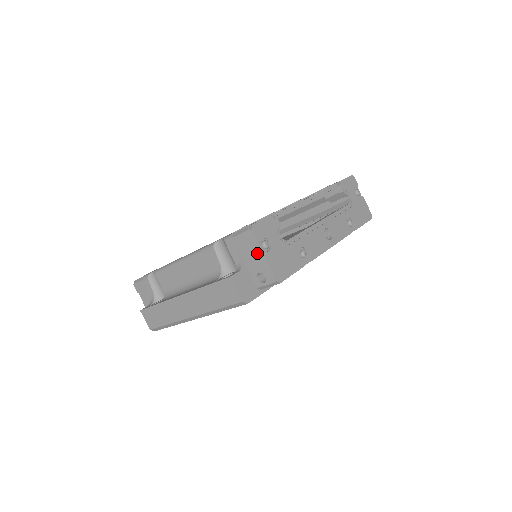
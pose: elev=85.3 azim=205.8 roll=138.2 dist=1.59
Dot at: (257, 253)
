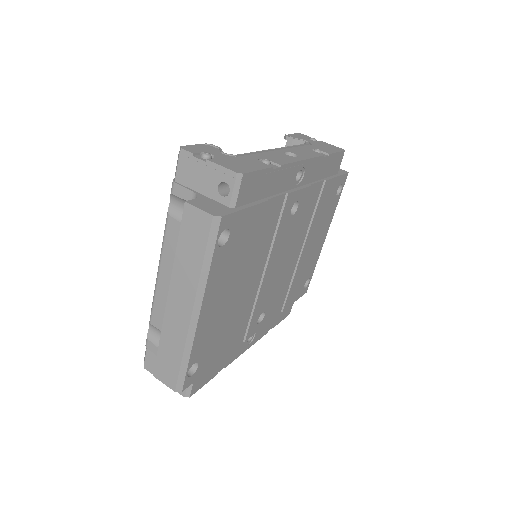
Dot at: (201, 166)
